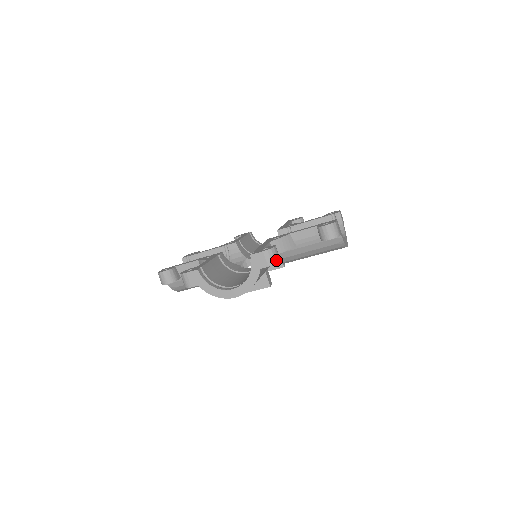
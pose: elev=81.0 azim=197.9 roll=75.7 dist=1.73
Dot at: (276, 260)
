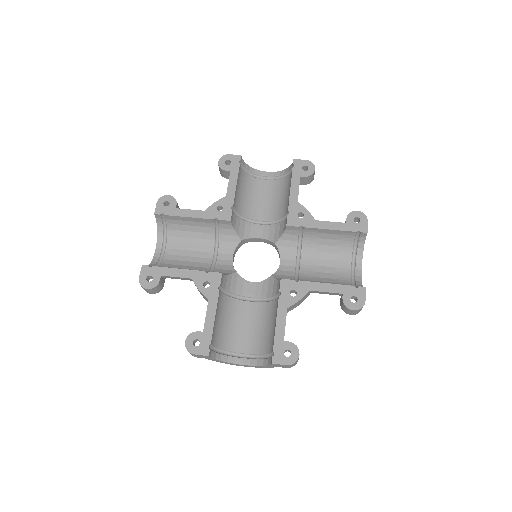
Dot at: (296, 363)
